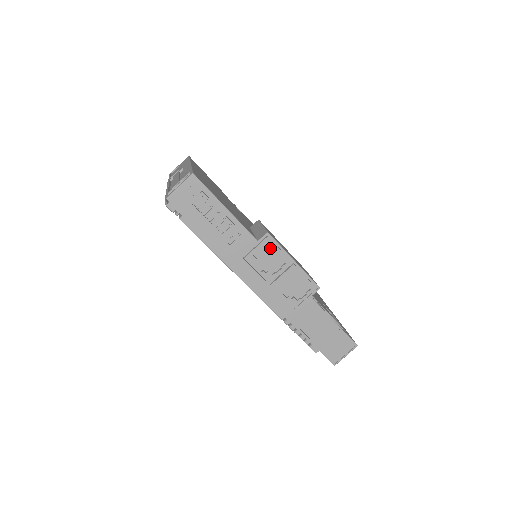
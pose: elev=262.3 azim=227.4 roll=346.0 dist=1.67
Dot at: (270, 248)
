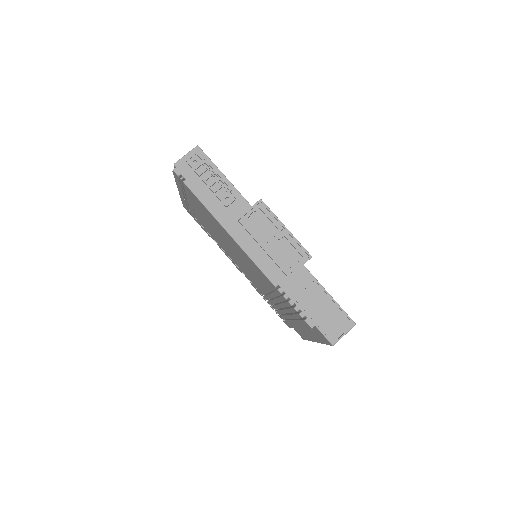
Dot at: (263, 214)
